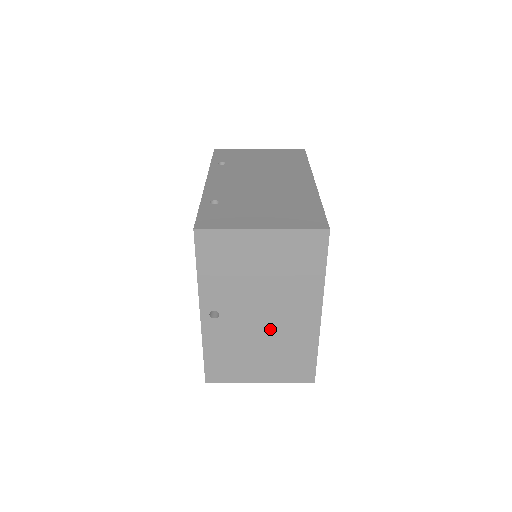
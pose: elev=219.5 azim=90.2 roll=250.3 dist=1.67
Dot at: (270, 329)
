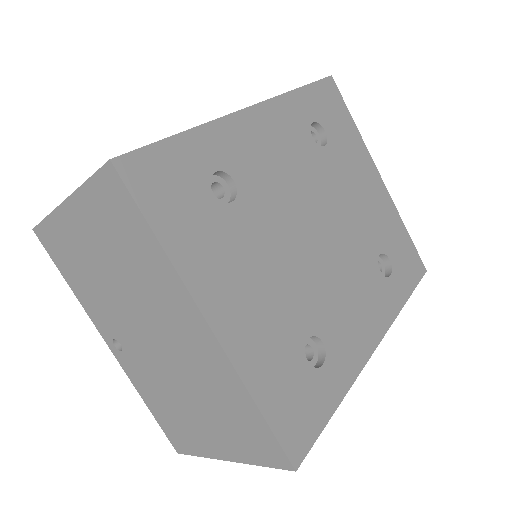
Dot at: (175, 362)
